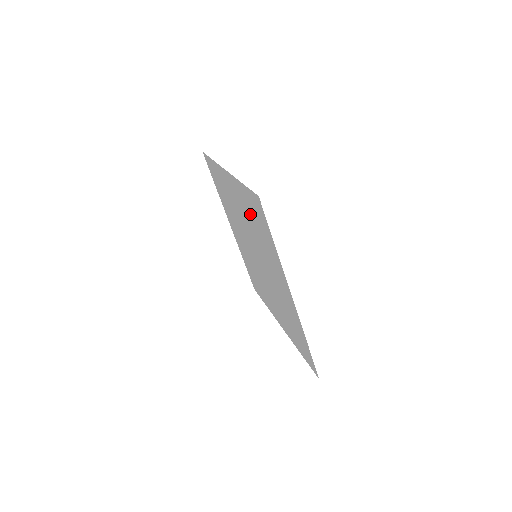
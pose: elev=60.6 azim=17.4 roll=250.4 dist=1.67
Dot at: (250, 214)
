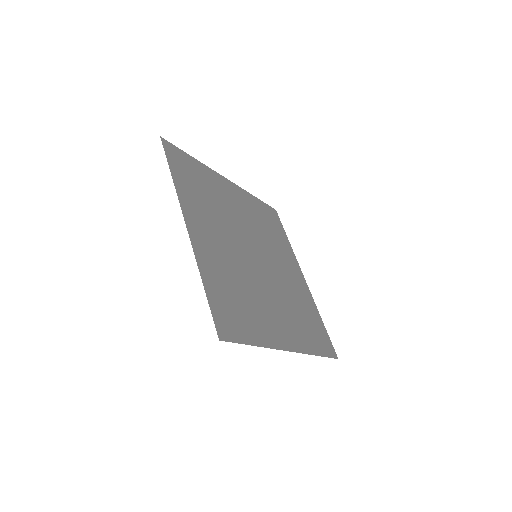
Dot at: (227, 283)
